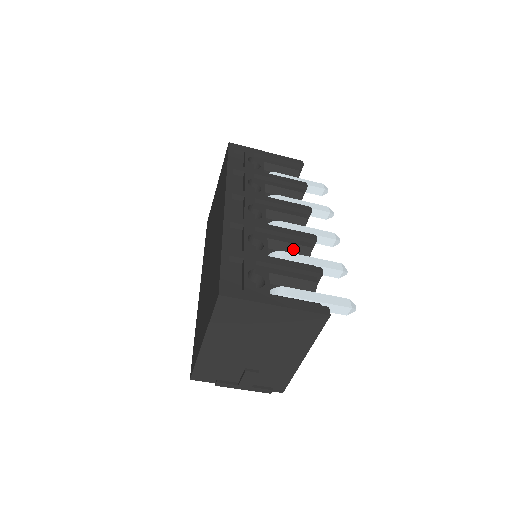
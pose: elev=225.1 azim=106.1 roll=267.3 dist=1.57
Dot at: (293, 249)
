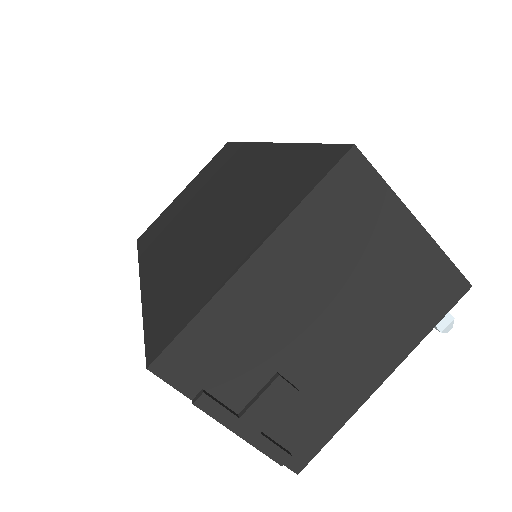
Dot at: occluded
